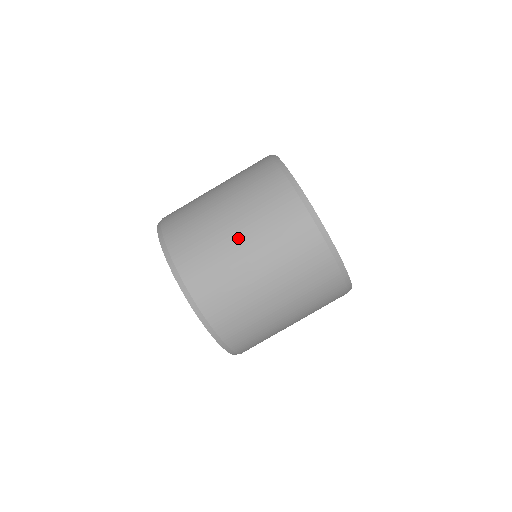
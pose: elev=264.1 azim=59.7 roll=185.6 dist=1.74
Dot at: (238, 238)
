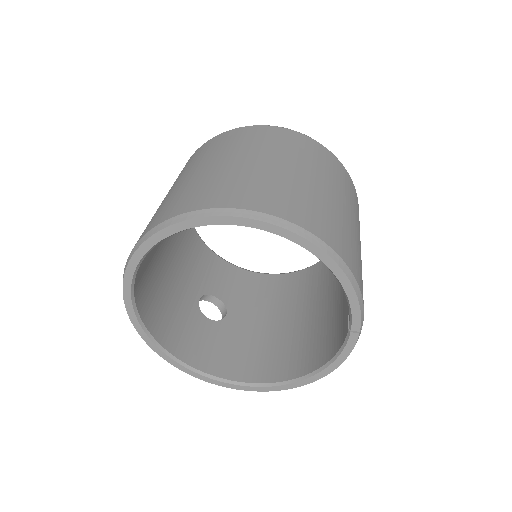
Dot at: (205, 168)
